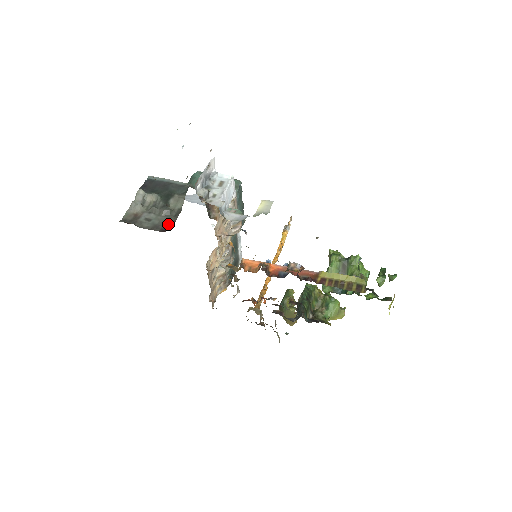
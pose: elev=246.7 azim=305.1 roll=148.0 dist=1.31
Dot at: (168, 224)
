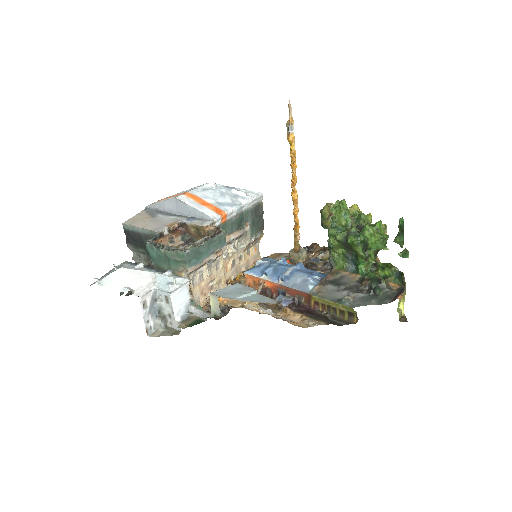
Dot at: occluded
